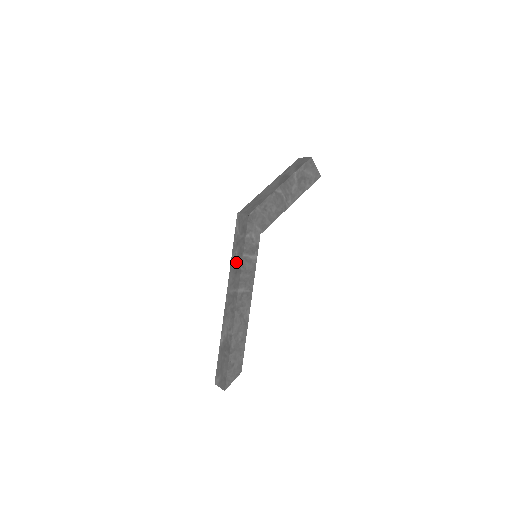
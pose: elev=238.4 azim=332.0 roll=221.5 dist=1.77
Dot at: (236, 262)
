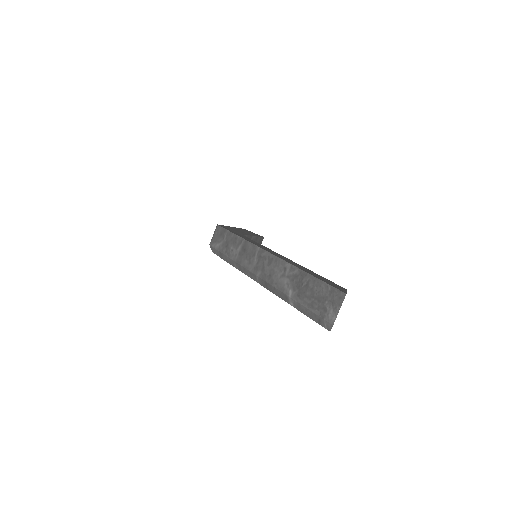
Dot at: (237, 249)
